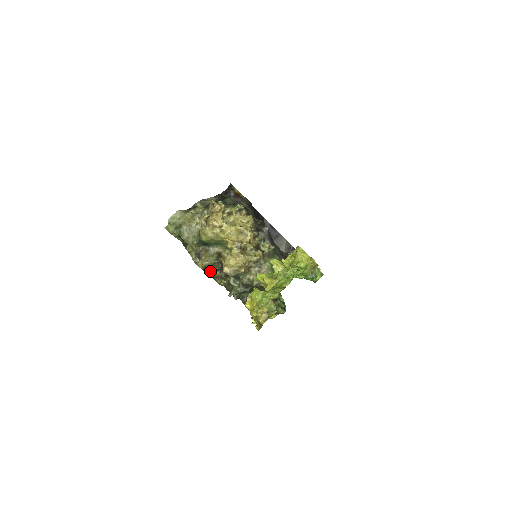
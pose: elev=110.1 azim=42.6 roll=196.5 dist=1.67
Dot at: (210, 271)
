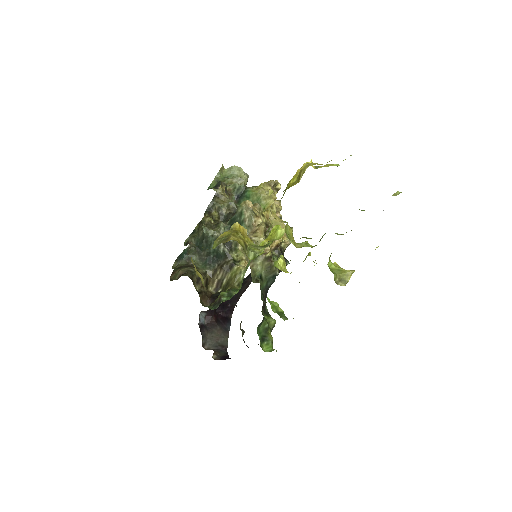
Dot at: (218, 202)
